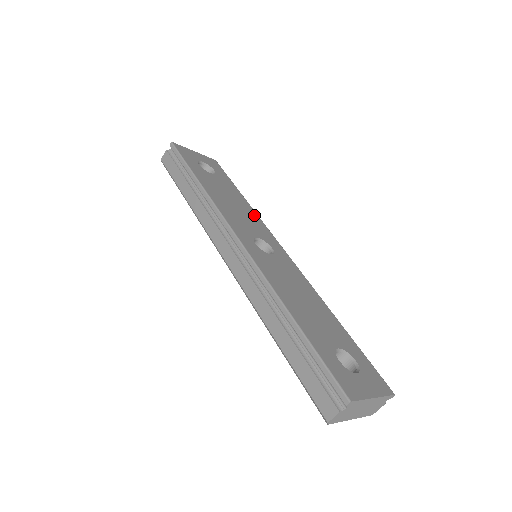
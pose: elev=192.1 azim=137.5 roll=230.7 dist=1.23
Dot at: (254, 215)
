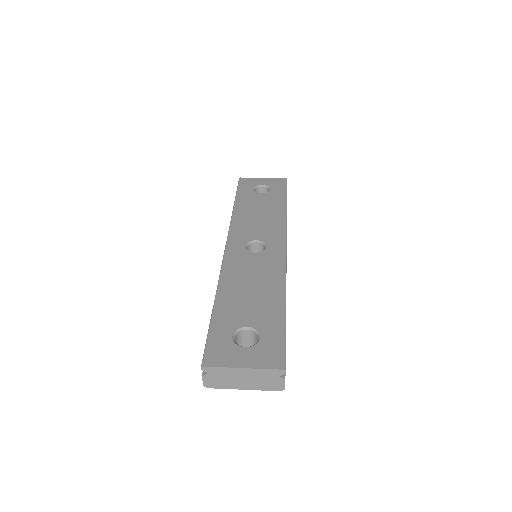
Dot at: (279, 220)
